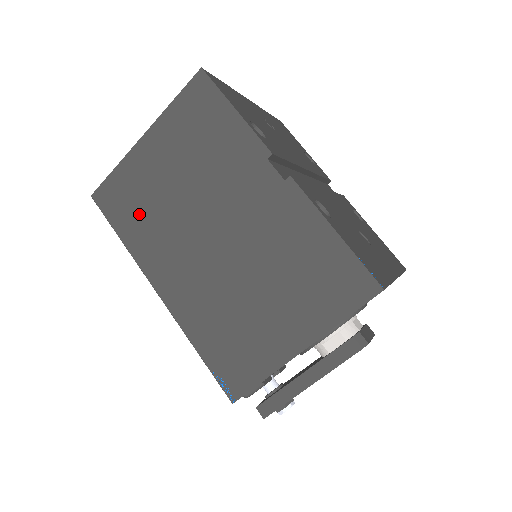
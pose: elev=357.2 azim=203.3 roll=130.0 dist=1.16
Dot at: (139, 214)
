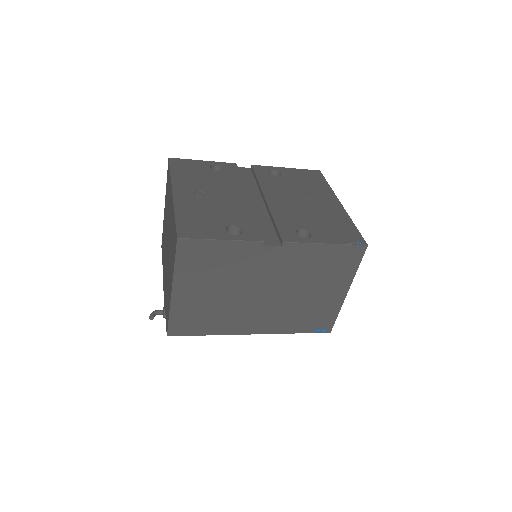
Dot at: (208, 319)
